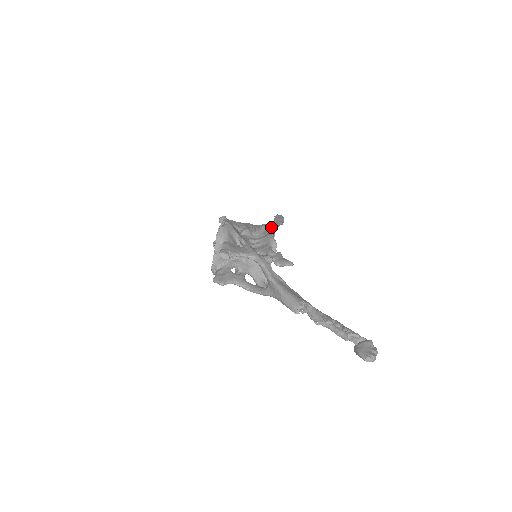
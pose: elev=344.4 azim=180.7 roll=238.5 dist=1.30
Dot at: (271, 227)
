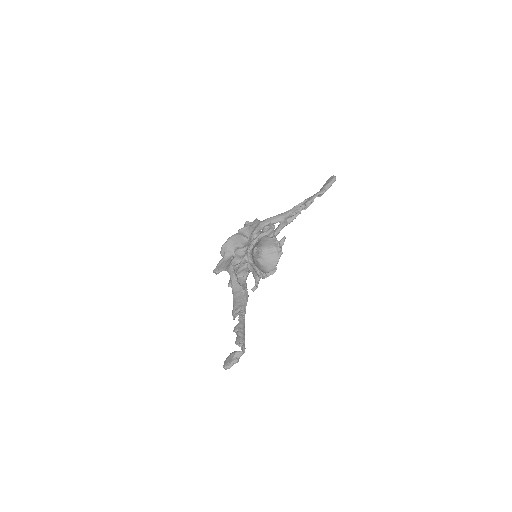
Dot at: (304, 205)
